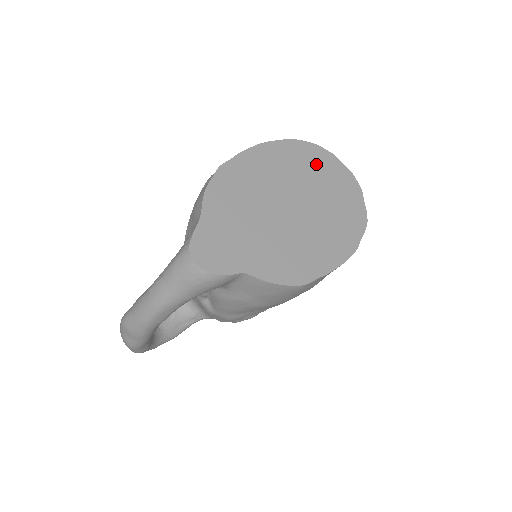
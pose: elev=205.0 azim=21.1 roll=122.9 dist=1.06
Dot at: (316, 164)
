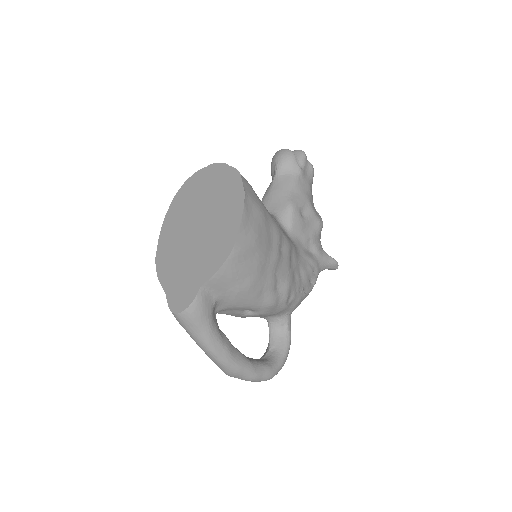
Dot at: (193, 189)
